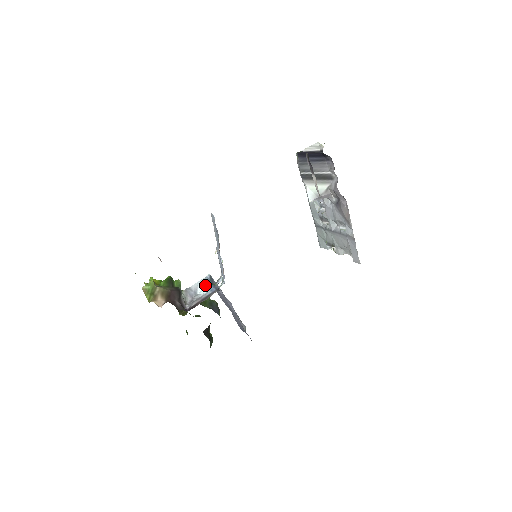
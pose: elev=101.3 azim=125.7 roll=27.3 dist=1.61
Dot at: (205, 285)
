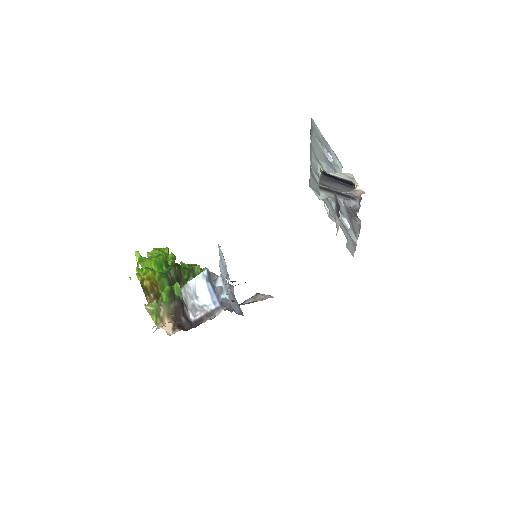
Dot at: (204, 286)
